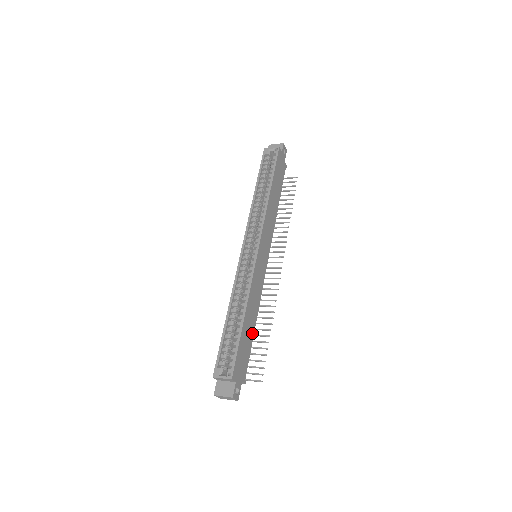
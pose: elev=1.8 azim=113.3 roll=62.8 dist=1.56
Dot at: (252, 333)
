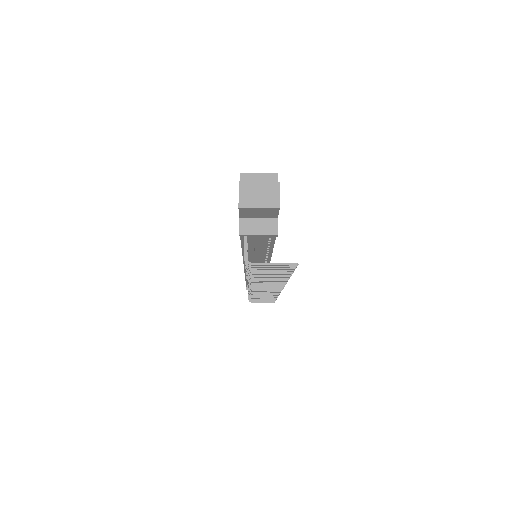
Dot at: occluded
